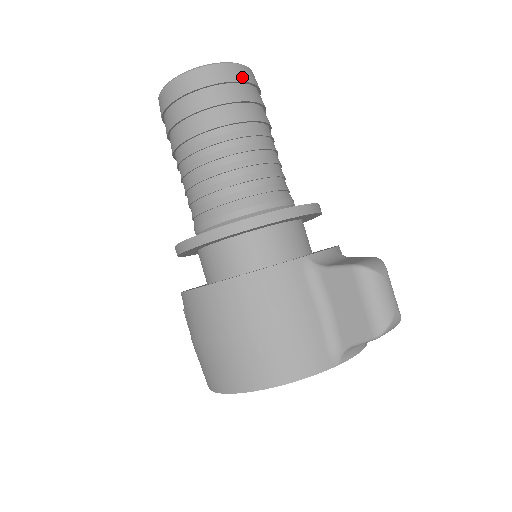
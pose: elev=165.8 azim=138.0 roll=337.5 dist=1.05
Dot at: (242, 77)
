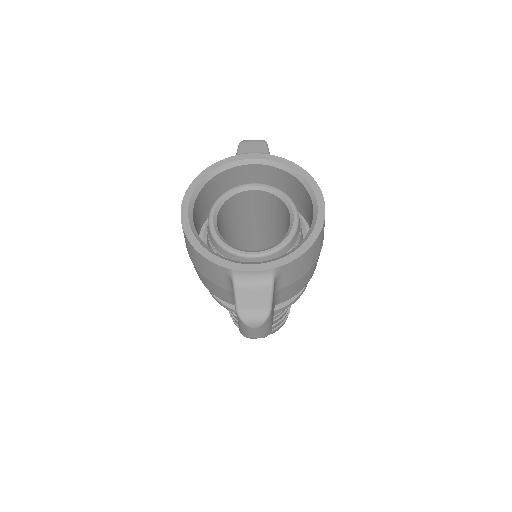
Dot at: occluded
